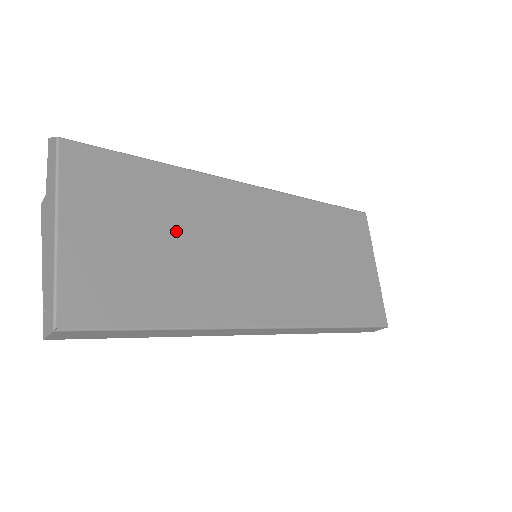
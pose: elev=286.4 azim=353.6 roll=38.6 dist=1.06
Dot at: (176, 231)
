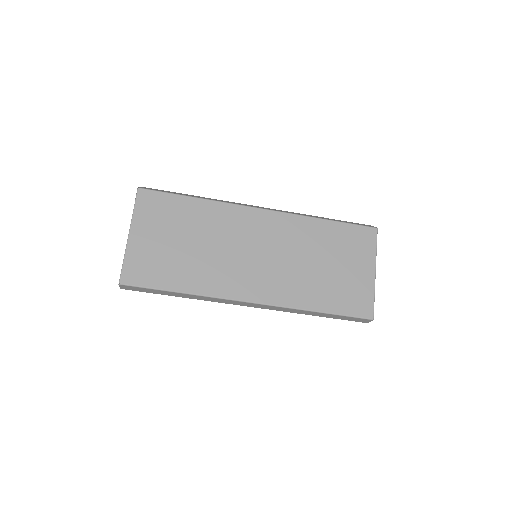
Dot at: (197, 238)
